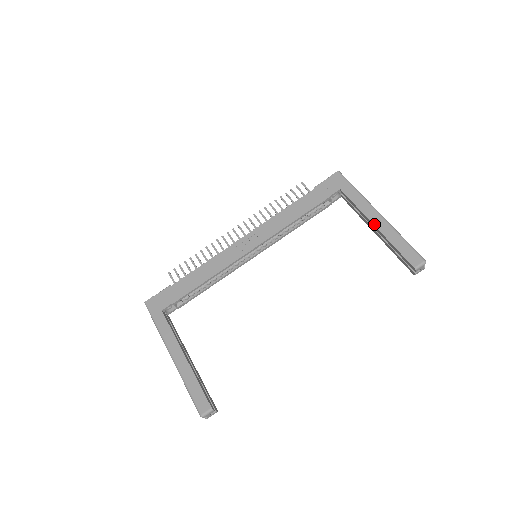
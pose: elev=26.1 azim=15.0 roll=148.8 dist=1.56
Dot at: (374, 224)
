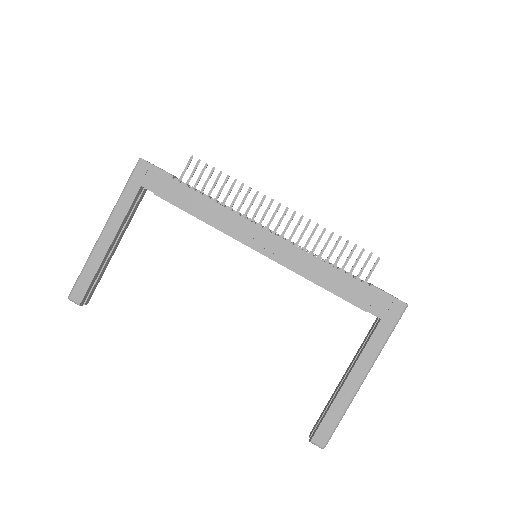
Dot at: (347, 379)
